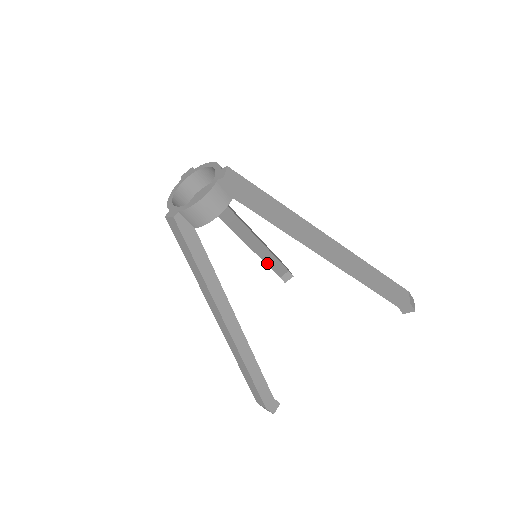
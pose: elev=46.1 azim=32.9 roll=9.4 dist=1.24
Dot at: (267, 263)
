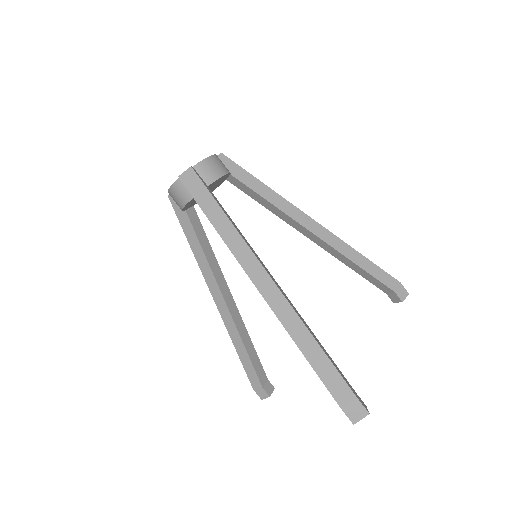
Dot at: (247, 352)
